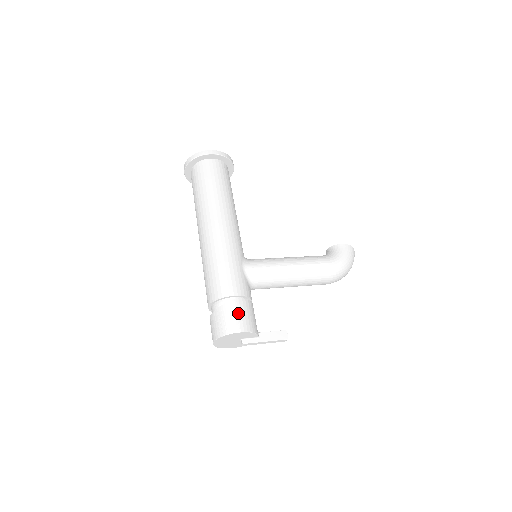
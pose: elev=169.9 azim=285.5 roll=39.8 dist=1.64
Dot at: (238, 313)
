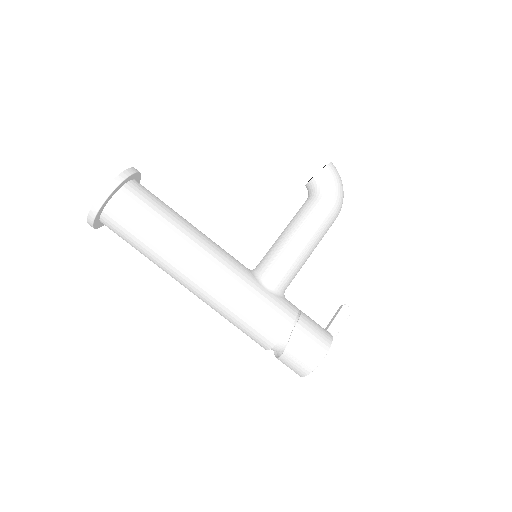
Dot at: (308, 341)
